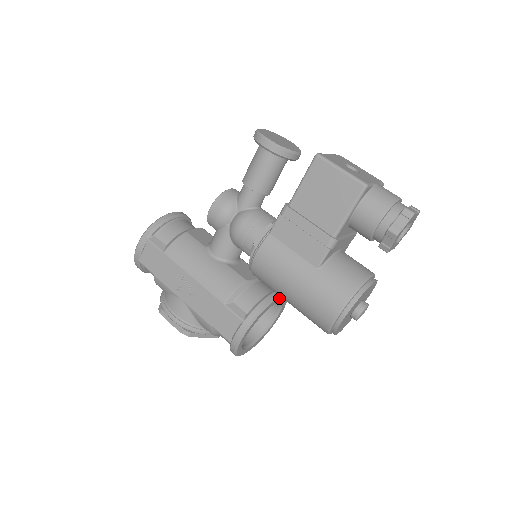
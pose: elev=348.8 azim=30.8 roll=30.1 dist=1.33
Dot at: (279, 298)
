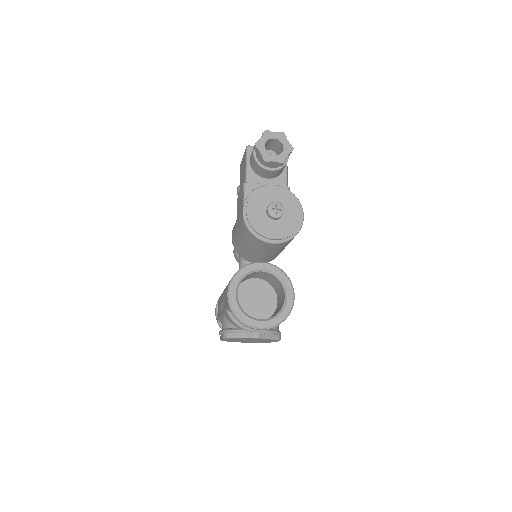
Dot at: (263, 264)
